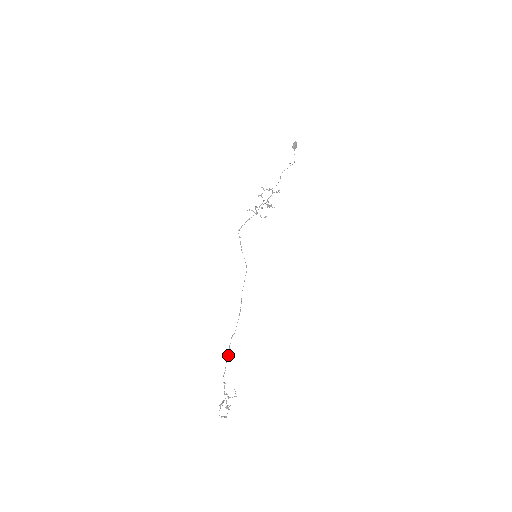
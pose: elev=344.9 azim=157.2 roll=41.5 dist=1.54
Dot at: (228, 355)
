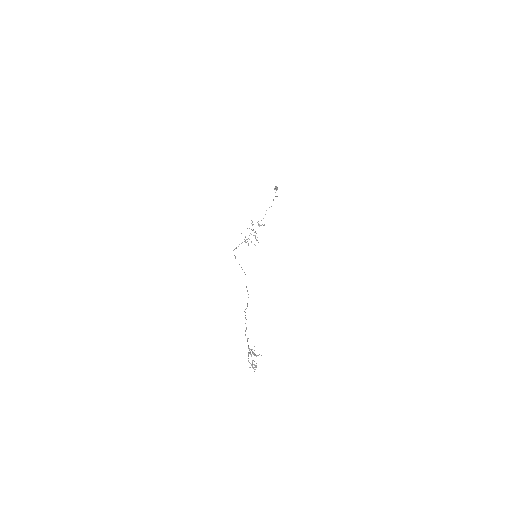
Dot at: (246, 319)
